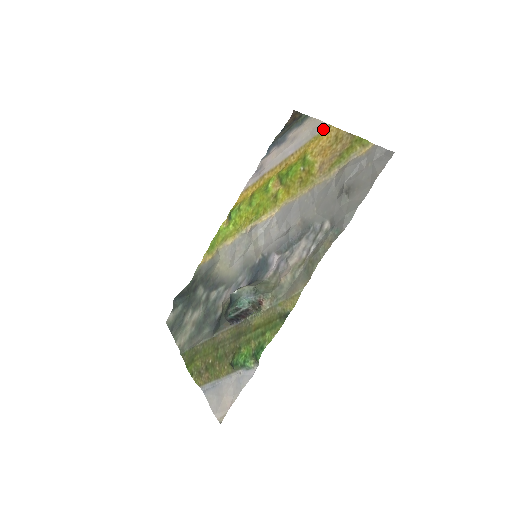
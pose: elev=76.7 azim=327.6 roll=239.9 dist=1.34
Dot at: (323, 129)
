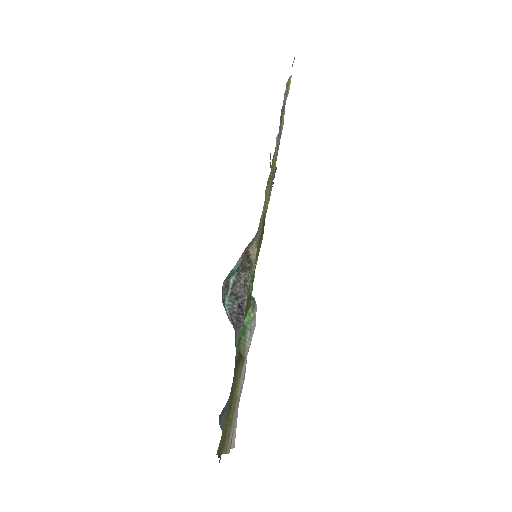
Dot at: occluded
